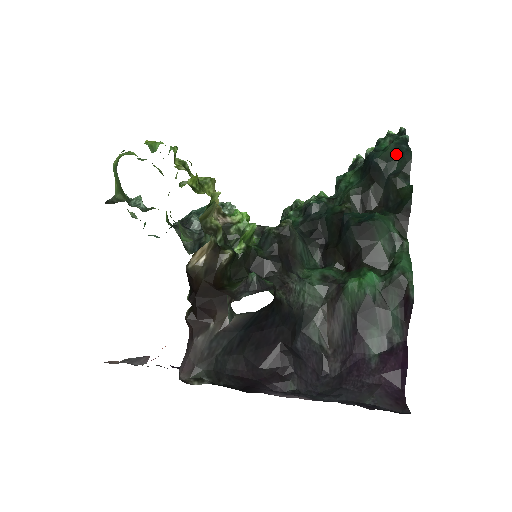
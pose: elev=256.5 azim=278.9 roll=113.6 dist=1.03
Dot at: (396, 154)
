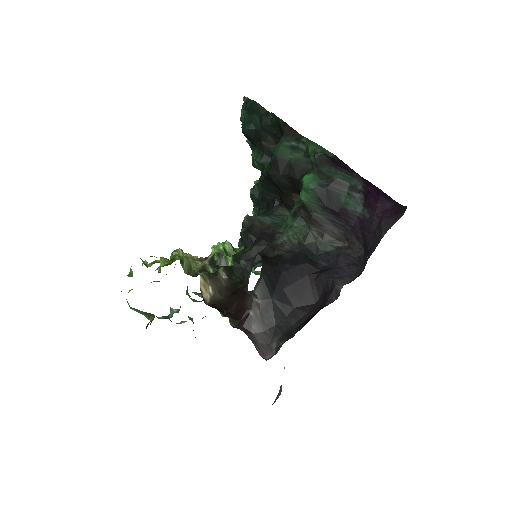
Dot at: (250, 113)
